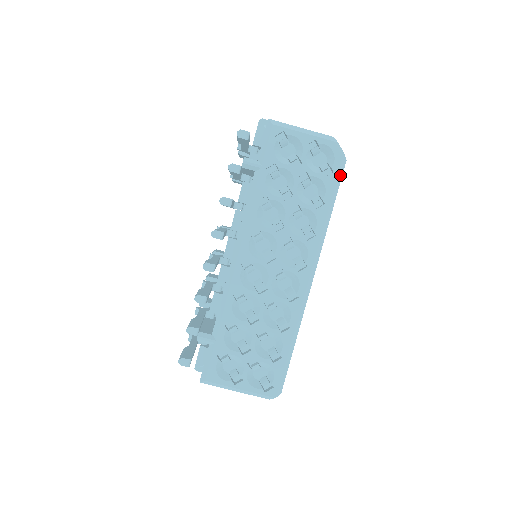
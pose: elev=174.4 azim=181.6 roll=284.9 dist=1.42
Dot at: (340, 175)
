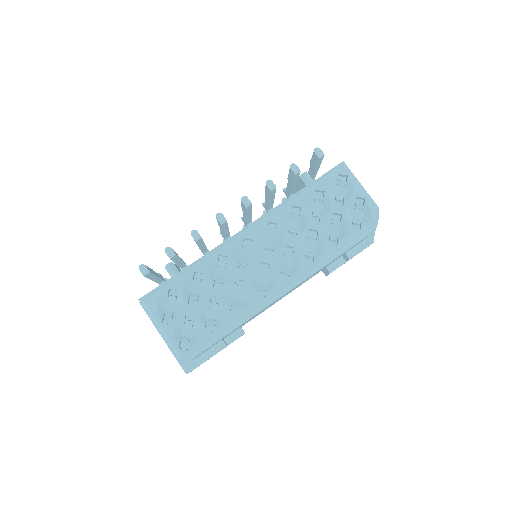
Dot at: (364, 236)
